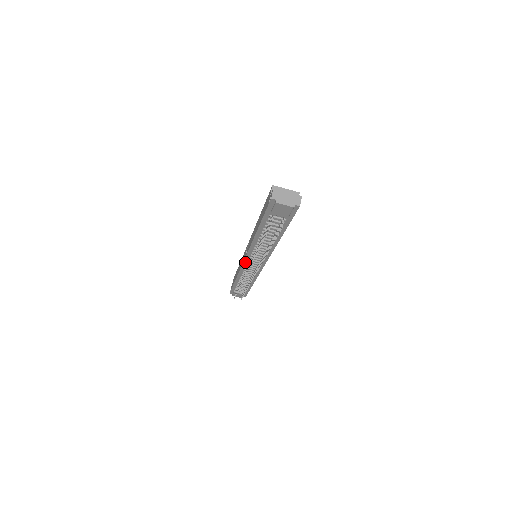
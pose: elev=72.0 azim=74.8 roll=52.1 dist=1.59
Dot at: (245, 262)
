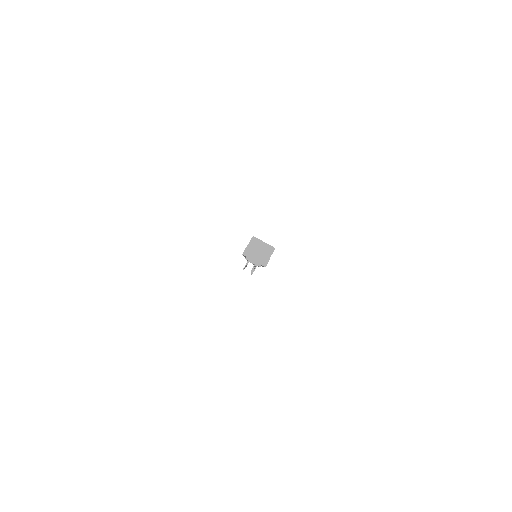
Dot at: occluded
